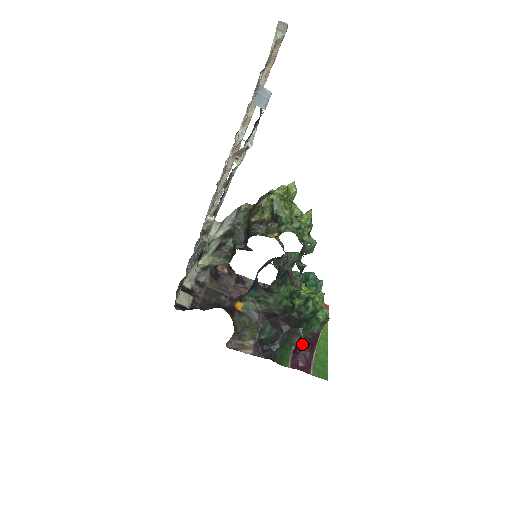
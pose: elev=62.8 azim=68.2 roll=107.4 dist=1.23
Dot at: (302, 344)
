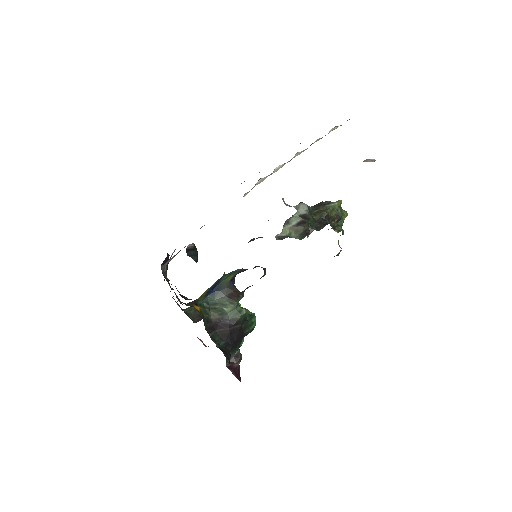
Dot at: (239, 360)
